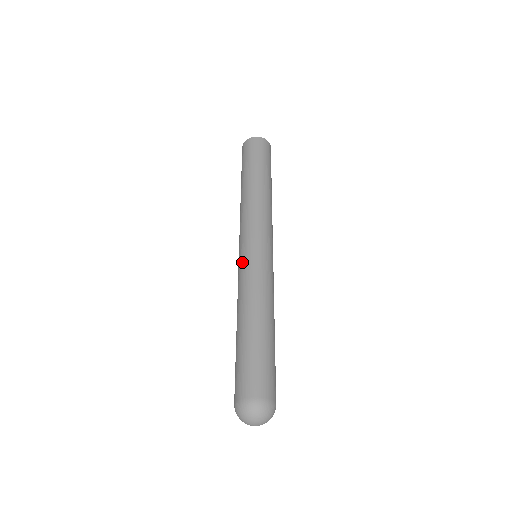
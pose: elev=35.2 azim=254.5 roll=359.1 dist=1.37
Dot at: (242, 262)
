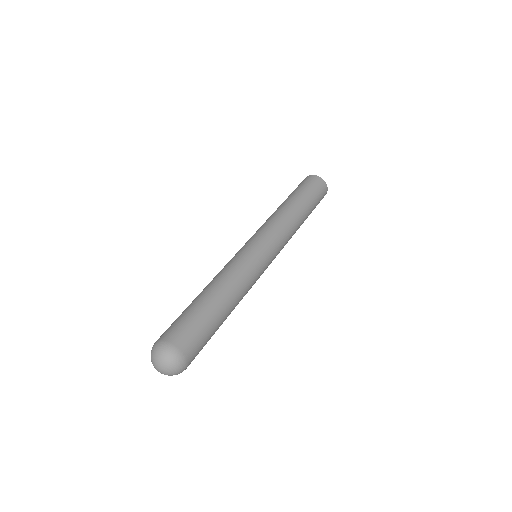
Dot at: (250, 252)
